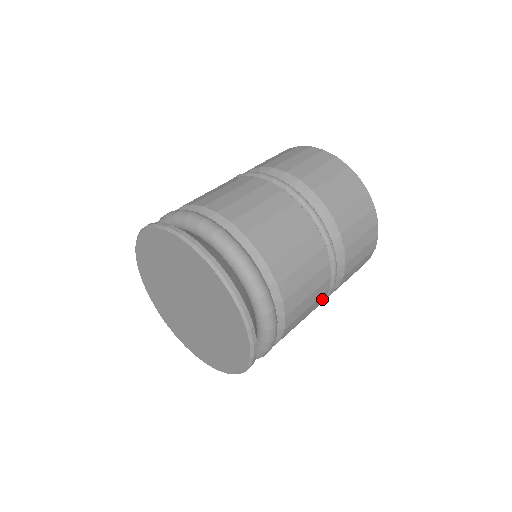
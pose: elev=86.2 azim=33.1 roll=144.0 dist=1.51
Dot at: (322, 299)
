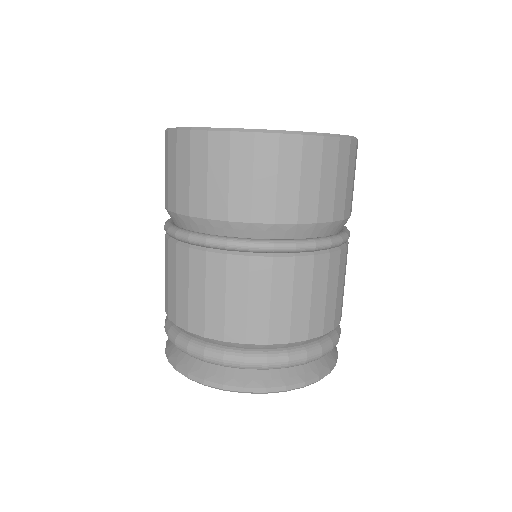
Dot at: (343, 255)
